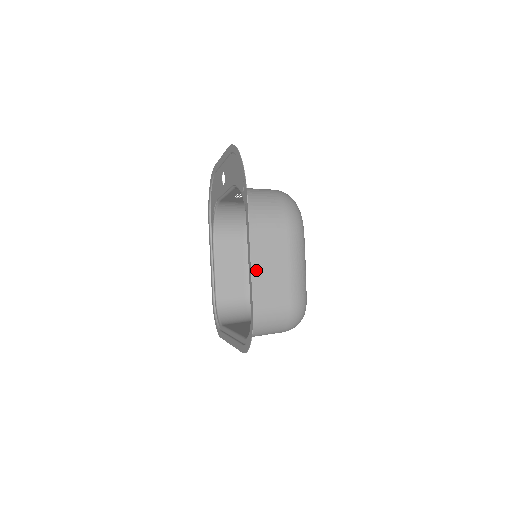
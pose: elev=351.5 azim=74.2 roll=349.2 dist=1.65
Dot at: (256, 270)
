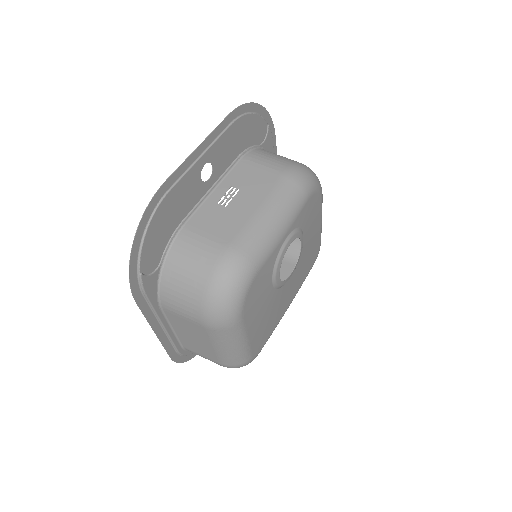
Dot at: (179, 332)
